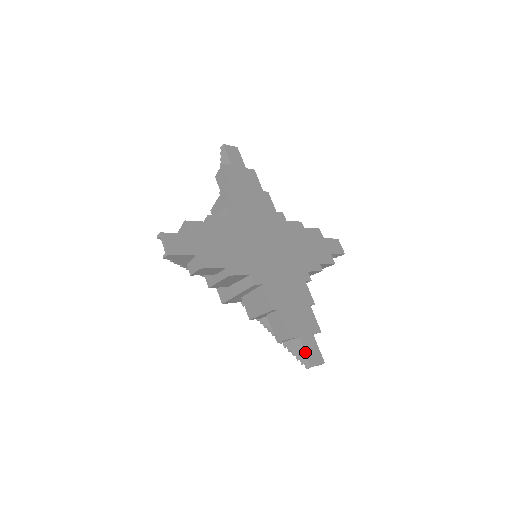
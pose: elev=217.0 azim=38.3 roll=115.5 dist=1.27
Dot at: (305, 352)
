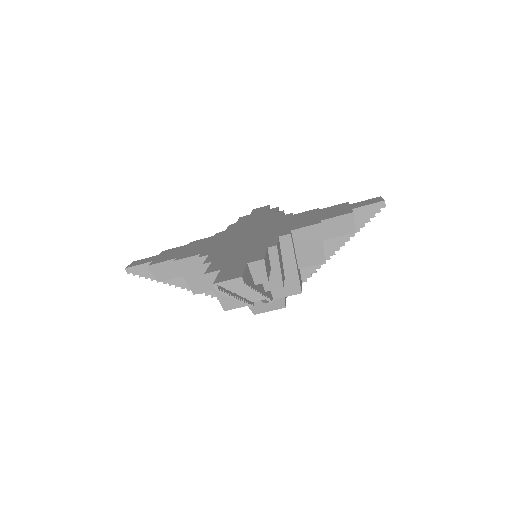
Dot at: (217, 277)
